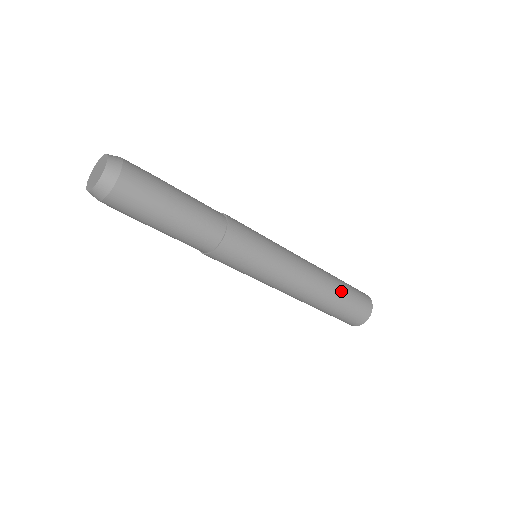
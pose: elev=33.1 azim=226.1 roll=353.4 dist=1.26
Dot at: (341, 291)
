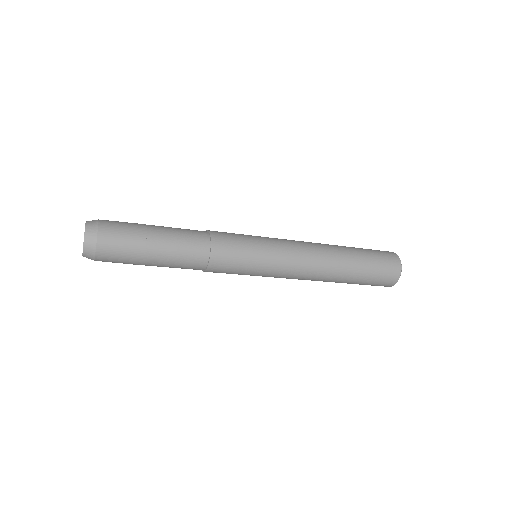
Dot at: (355, 271)
